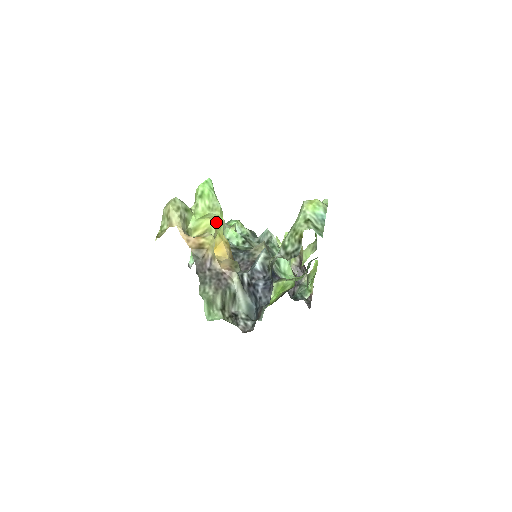
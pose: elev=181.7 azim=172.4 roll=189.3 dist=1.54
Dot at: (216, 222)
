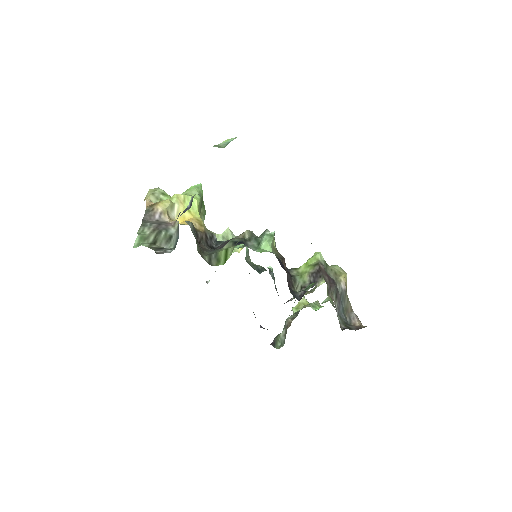
Dot at: (183, 197)
